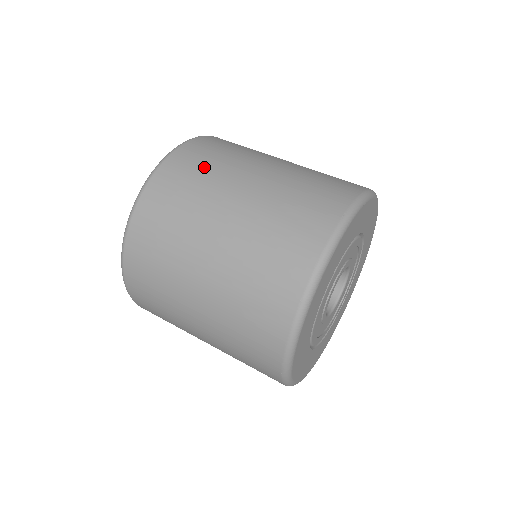
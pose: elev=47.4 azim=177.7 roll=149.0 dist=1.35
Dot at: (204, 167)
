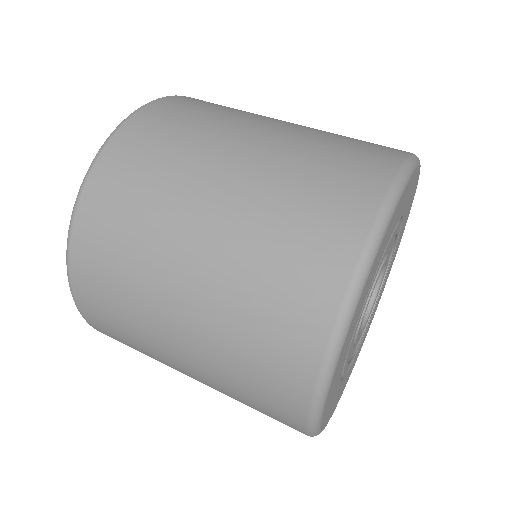
Dot at: (157, 159)
